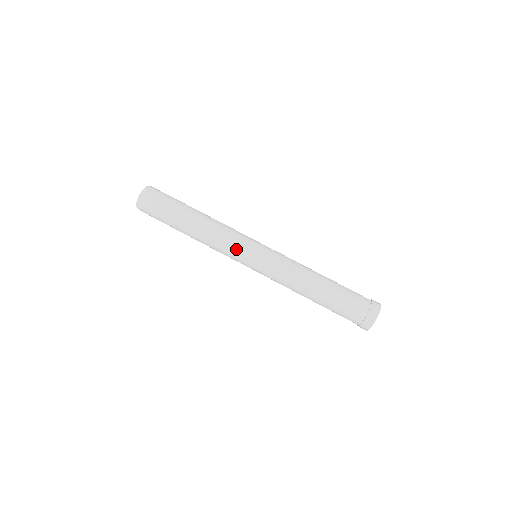
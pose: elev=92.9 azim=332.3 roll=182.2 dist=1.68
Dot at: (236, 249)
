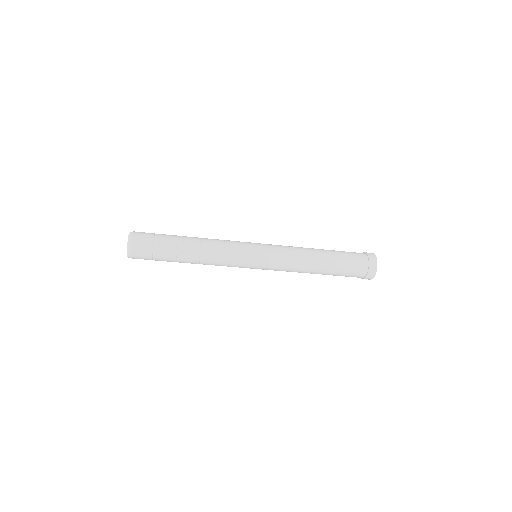
Dot at: (240, 250)
